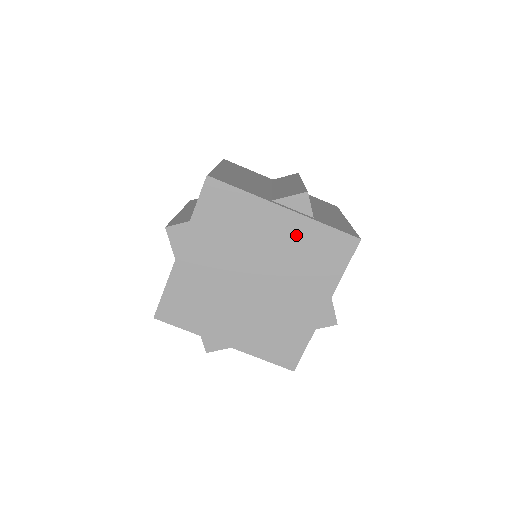
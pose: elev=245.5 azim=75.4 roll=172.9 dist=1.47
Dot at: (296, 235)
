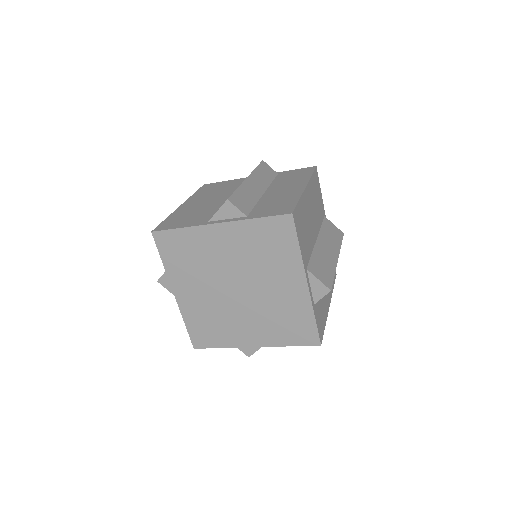
Dot at: (241, 239)
